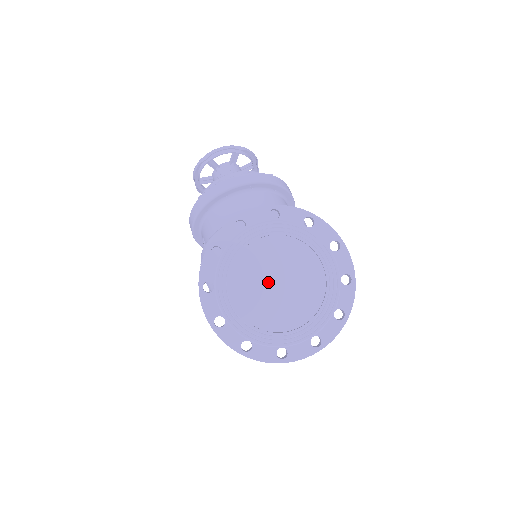
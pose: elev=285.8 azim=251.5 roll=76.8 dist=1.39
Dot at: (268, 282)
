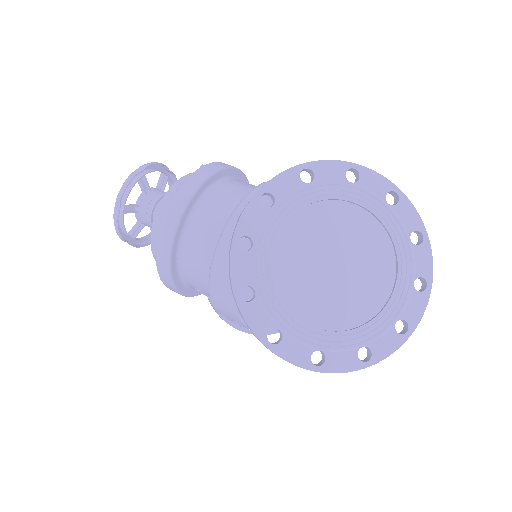
Dot at: (325, 273)
